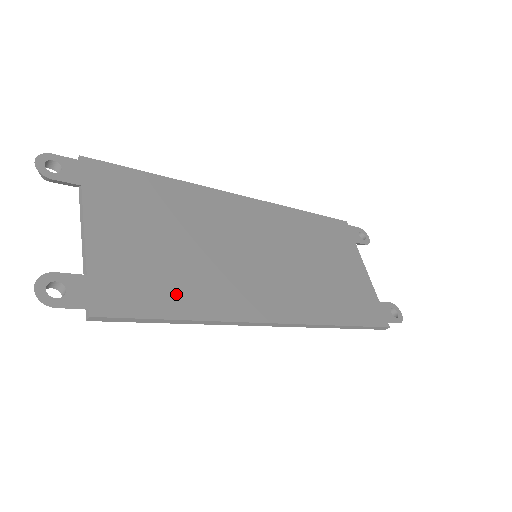
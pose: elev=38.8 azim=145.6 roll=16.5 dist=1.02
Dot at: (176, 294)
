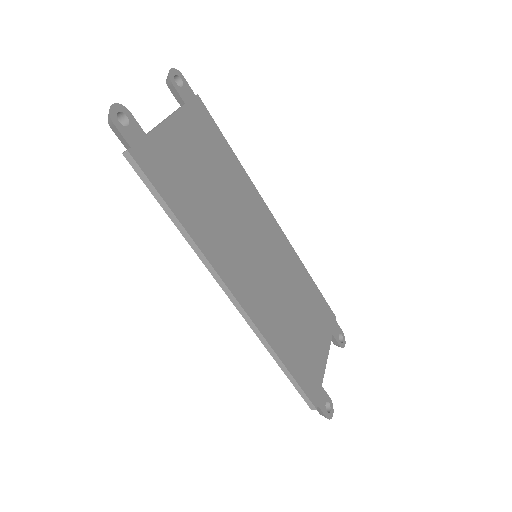
Dot at: (188, 206)
